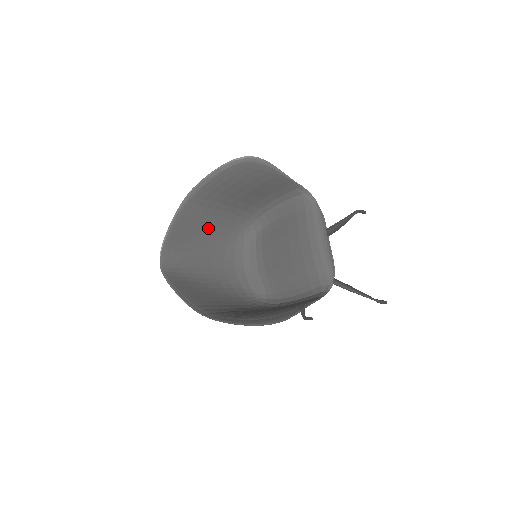
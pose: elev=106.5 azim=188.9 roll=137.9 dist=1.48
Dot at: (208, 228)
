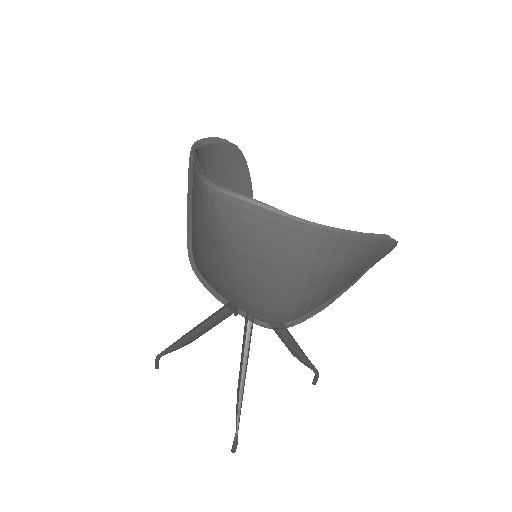
Dot at: occluded
